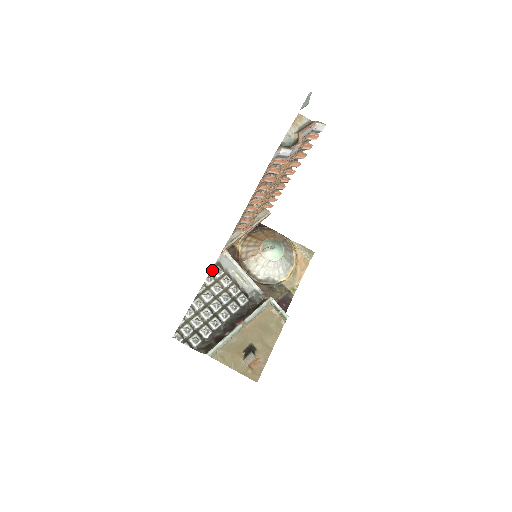
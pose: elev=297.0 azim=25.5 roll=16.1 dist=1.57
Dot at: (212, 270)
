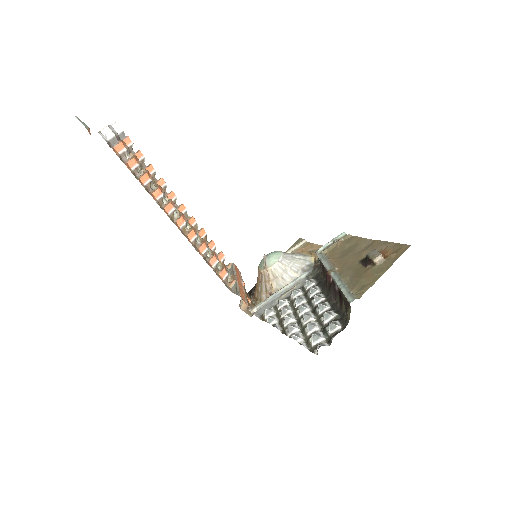
Dot at: (264, 320)
